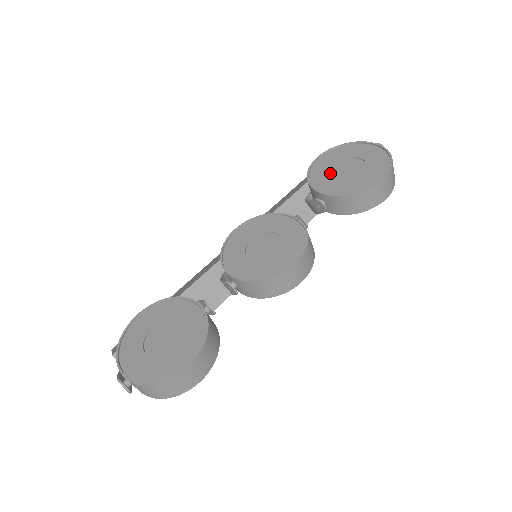
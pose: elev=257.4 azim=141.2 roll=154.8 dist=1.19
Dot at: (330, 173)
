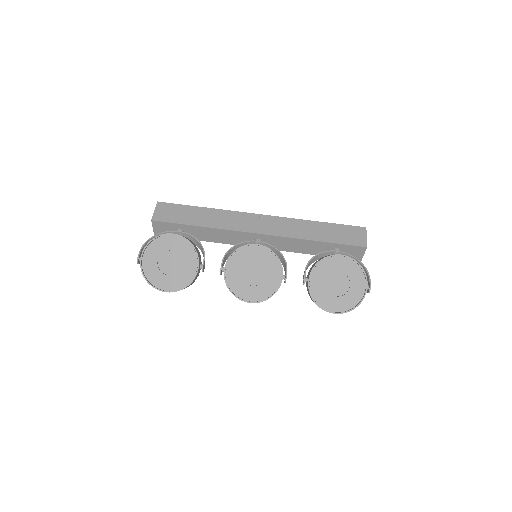
Dot at: (329, 274)
